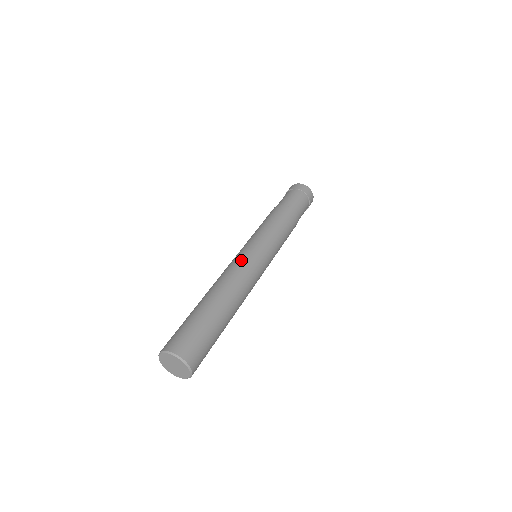
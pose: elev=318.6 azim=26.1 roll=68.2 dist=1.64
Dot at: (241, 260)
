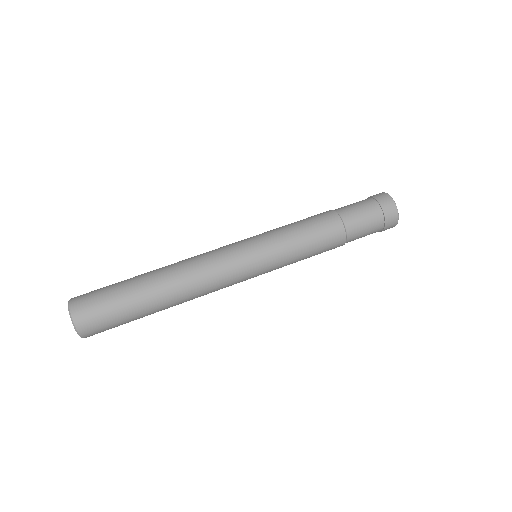
Dot at: (220, 251)
